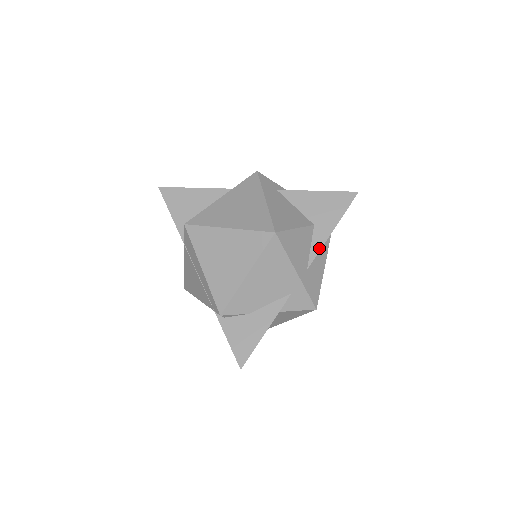
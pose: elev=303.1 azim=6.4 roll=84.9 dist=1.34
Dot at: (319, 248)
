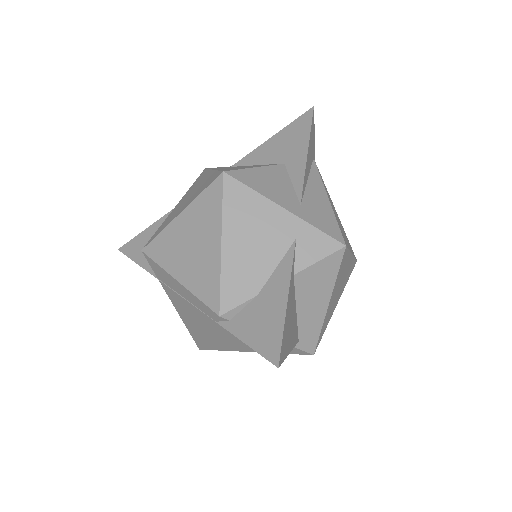
Dot at: (302, 177)
